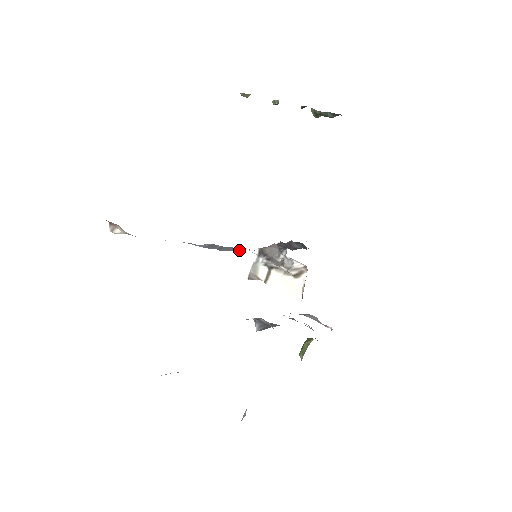
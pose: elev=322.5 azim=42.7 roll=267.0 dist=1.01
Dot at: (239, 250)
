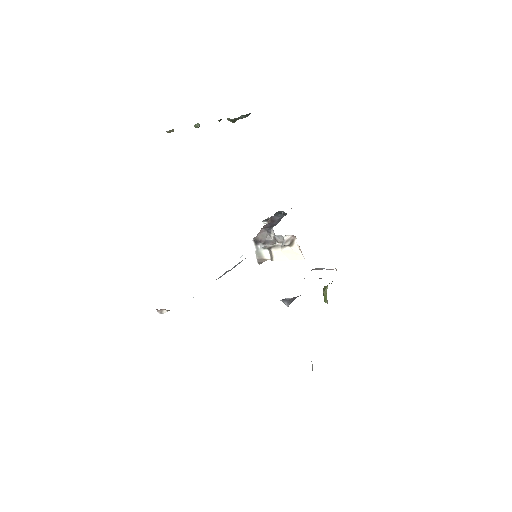
Dot at: occluded
